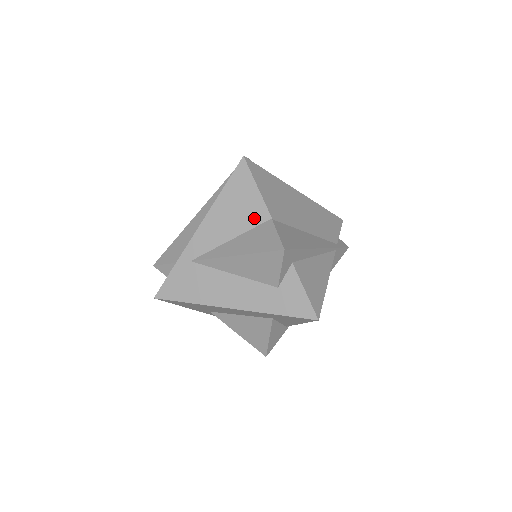
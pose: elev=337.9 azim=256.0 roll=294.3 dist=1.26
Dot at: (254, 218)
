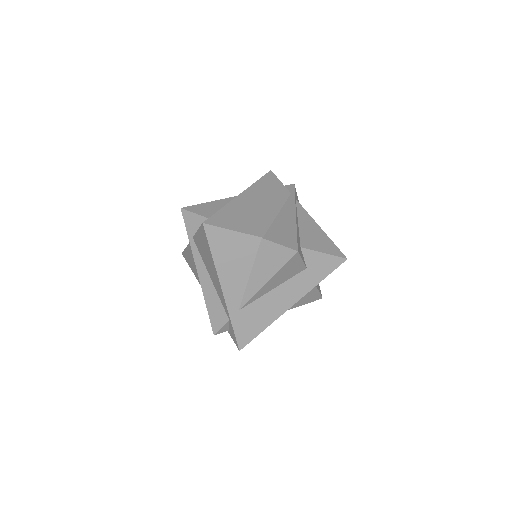
Dot at: (251, 249)
